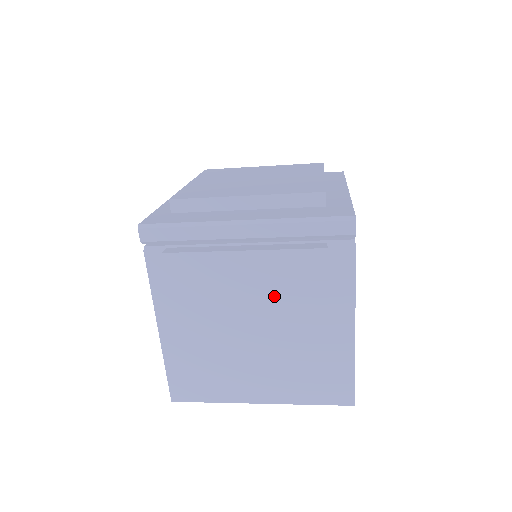
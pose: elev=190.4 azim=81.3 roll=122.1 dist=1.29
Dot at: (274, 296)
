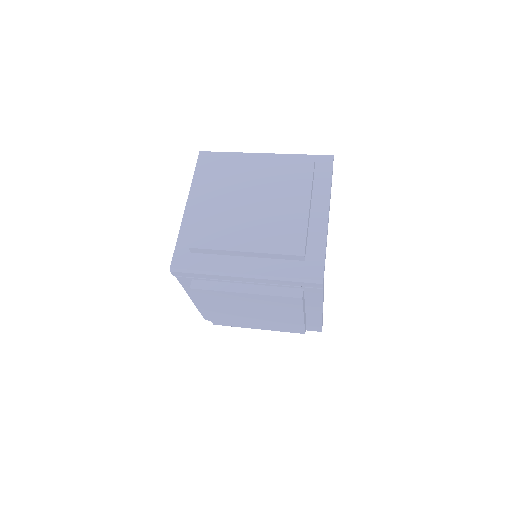
Dot at: (267, 307)
